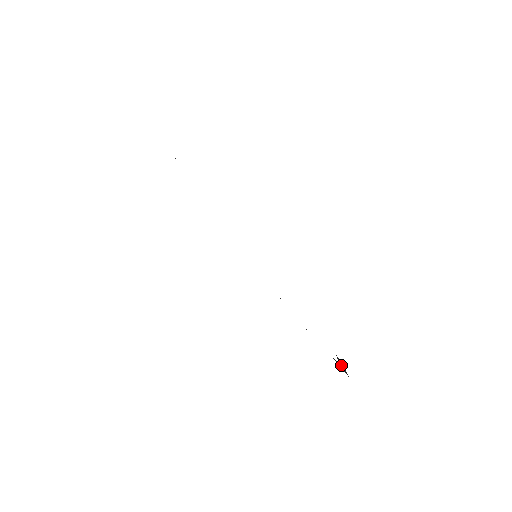
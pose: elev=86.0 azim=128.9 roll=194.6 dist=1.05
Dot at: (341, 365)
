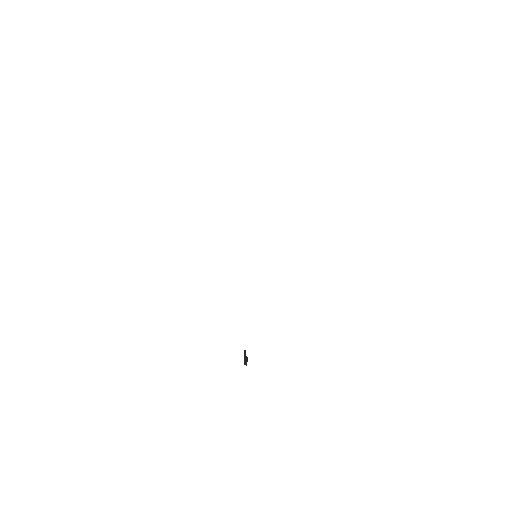
Dot at: occluded
